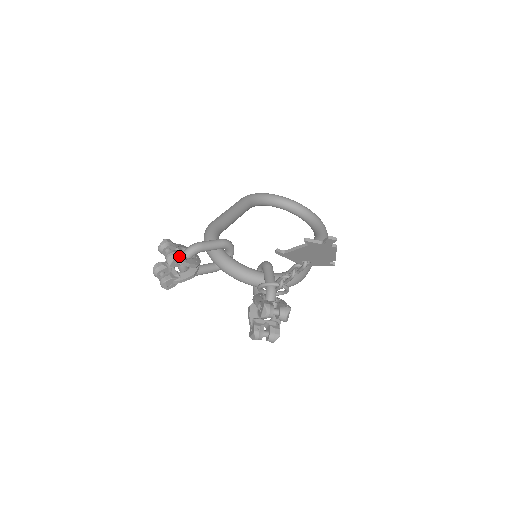
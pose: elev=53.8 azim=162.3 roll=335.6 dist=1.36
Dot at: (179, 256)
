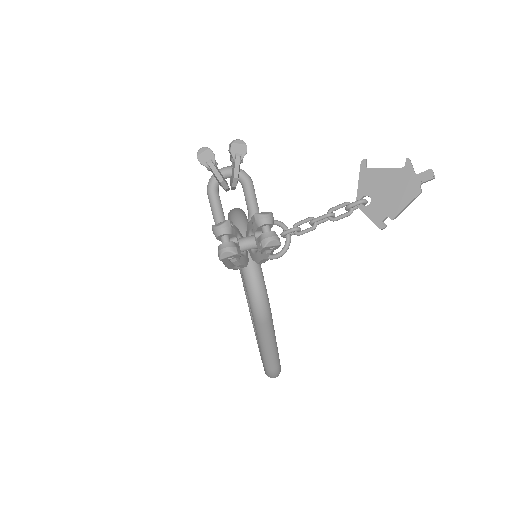
Dot at: (246, 149)
